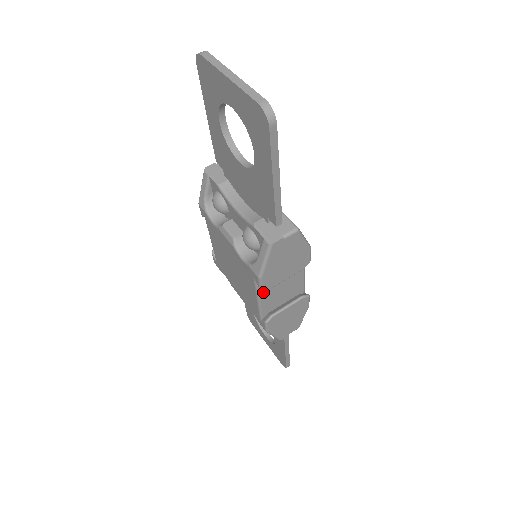
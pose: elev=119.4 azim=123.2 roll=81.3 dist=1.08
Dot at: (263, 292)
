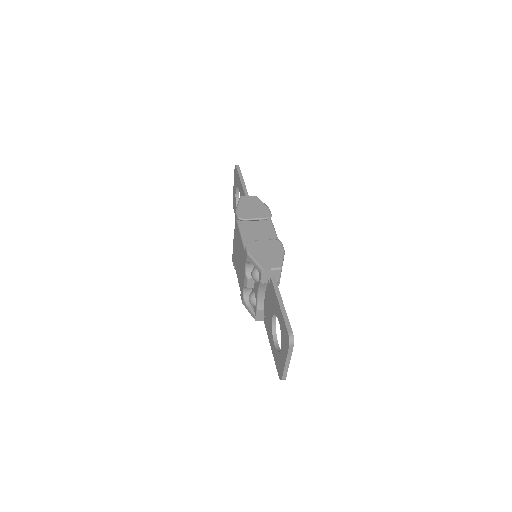
Dot at: (243, 230)
